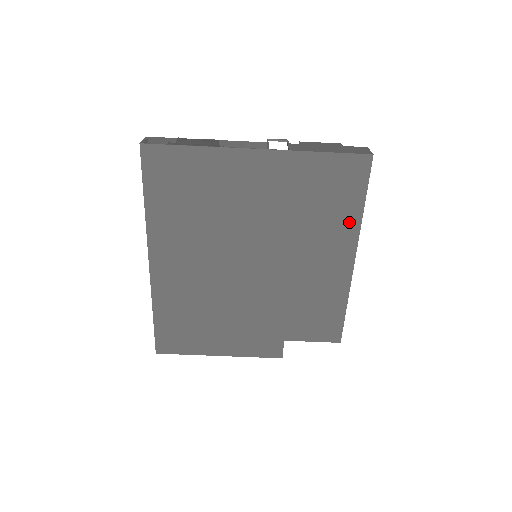
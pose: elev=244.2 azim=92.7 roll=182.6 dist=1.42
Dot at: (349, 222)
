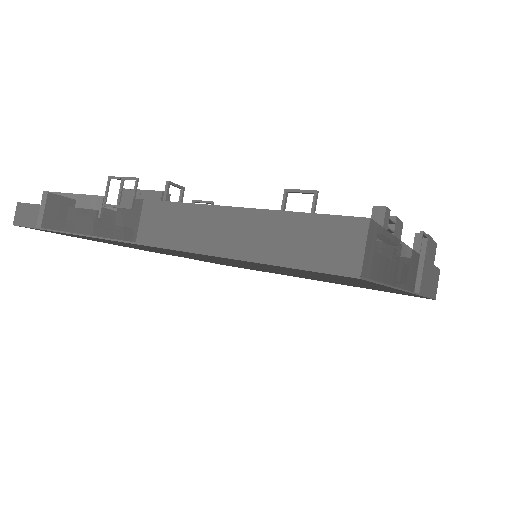
Dot at: occluded
